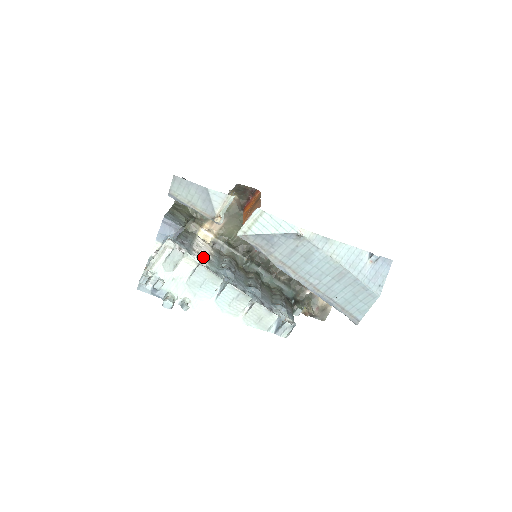
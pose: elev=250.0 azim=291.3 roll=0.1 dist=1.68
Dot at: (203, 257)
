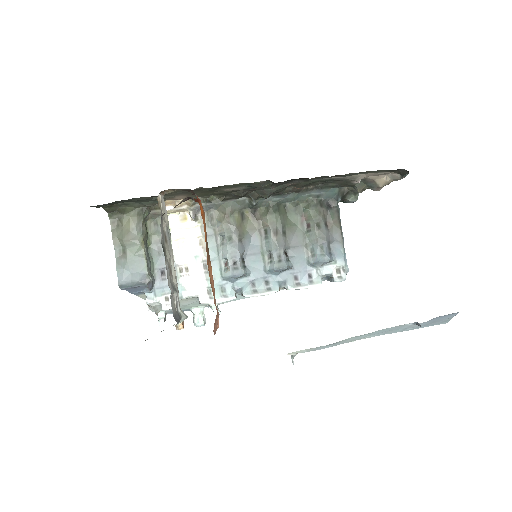
Dot at: (196, 274)
